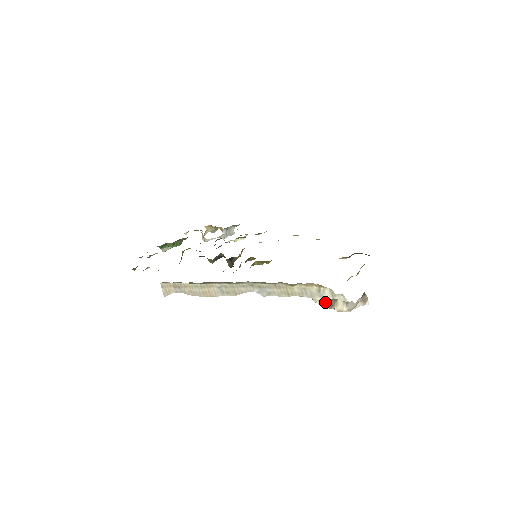
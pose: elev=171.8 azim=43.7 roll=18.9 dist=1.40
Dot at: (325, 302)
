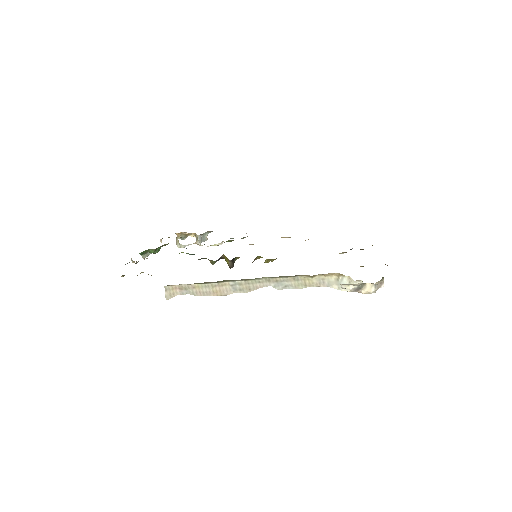
Dot at: (354, 286)
